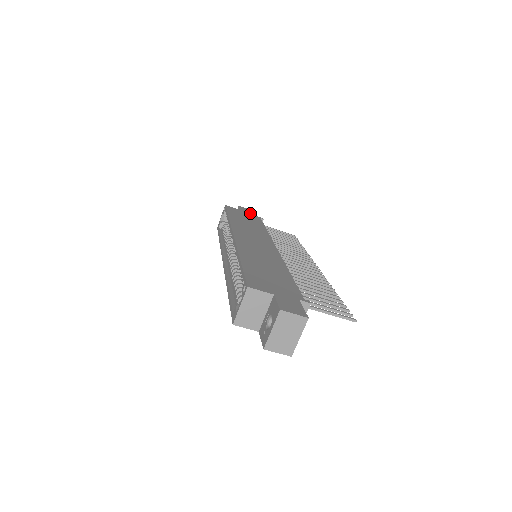
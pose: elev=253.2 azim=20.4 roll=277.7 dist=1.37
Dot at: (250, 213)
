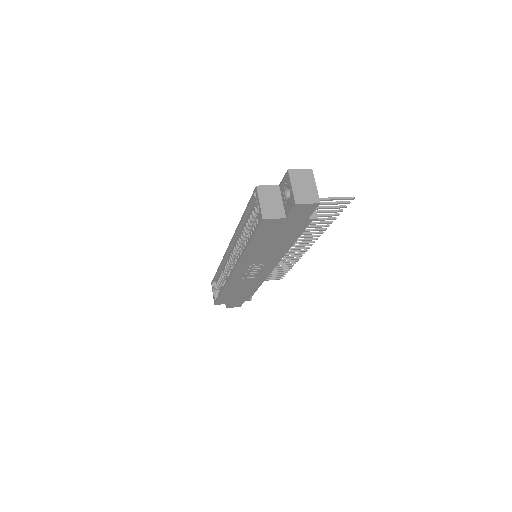
Dot at: occluded
